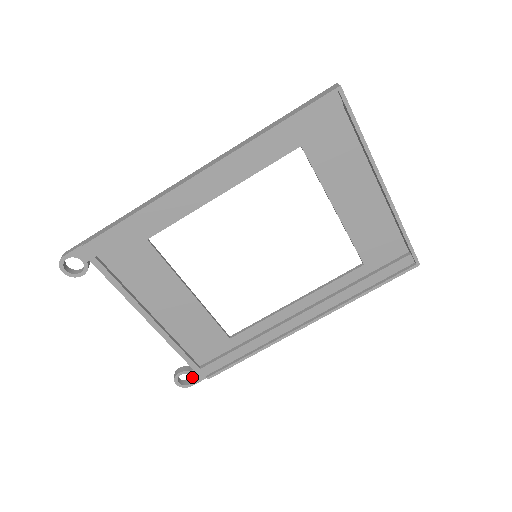
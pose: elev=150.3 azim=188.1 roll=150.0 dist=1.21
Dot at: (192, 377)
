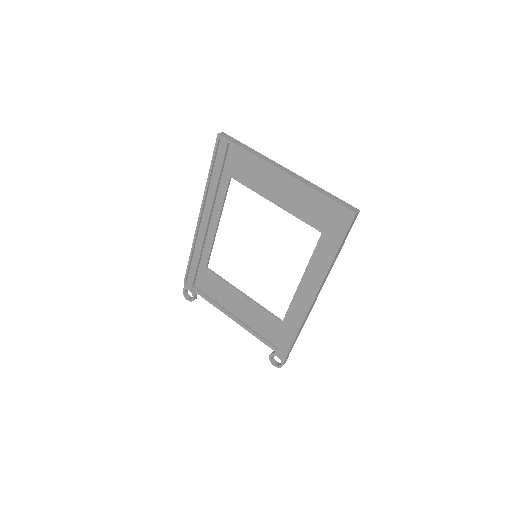
Dot at: occluded
